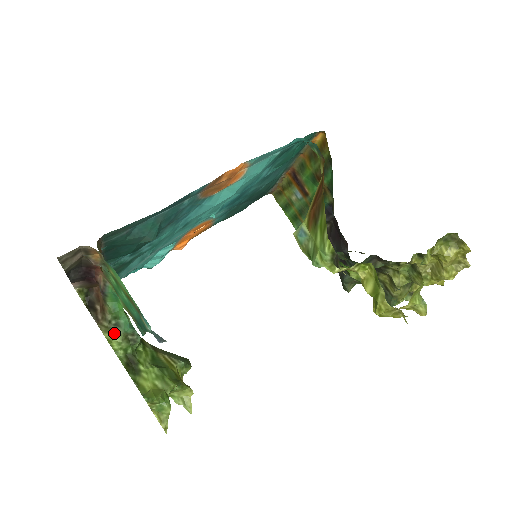
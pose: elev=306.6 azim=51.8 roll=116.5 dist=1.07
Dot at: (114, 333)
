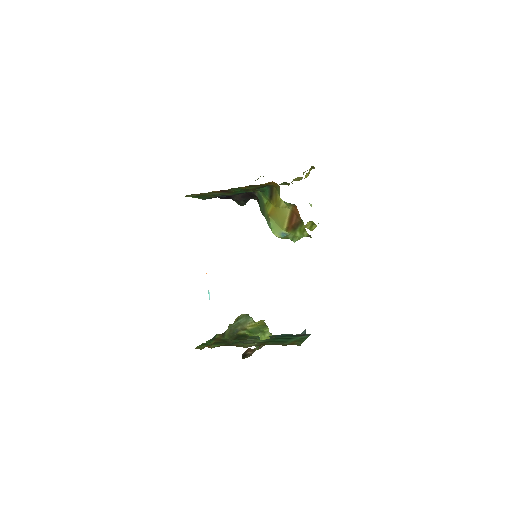
Dot at: (256, 349)
